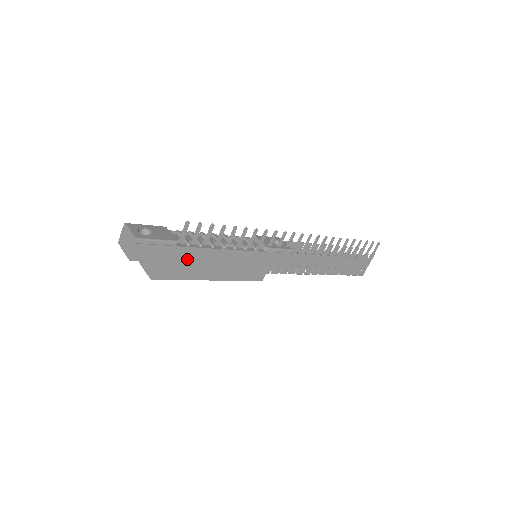
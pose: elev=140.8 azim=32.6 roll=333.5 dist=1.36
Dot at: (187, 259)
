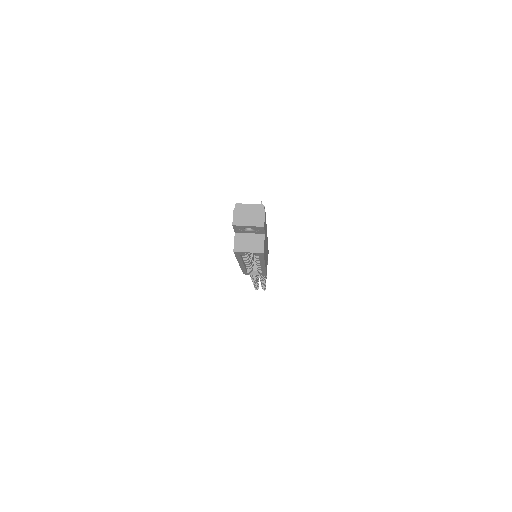
Dot at: occluded
